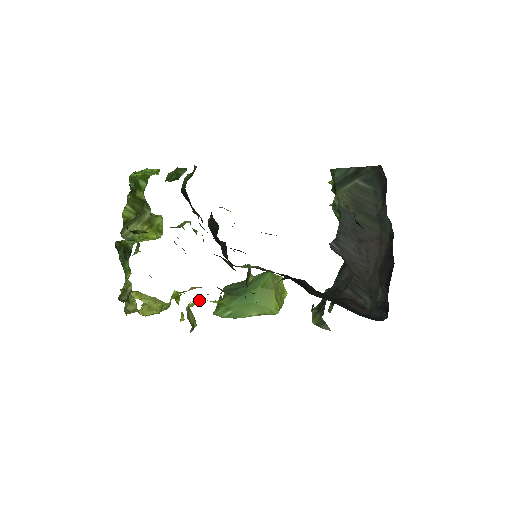
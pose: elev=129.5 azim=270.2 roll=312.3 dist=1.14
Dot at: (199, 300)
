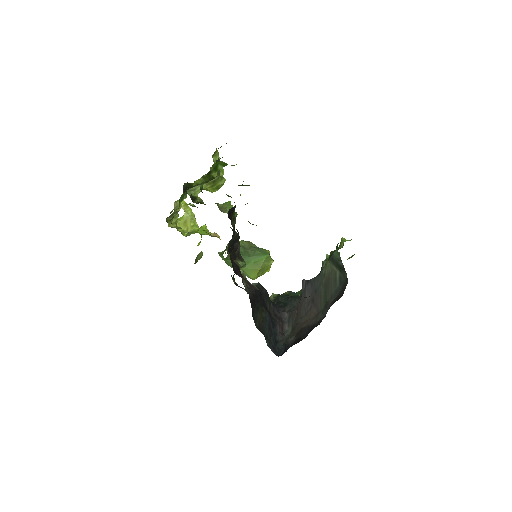
Dot at: occluded
